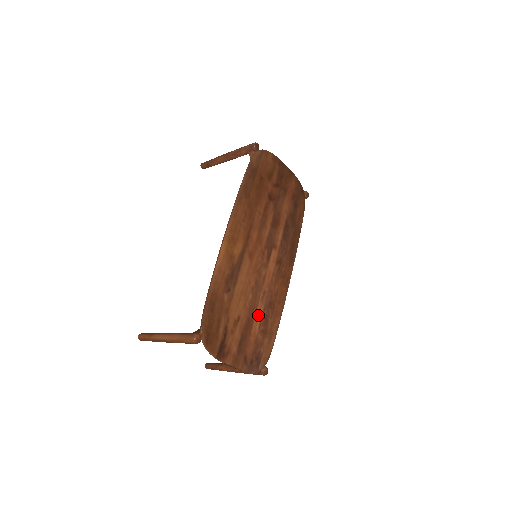
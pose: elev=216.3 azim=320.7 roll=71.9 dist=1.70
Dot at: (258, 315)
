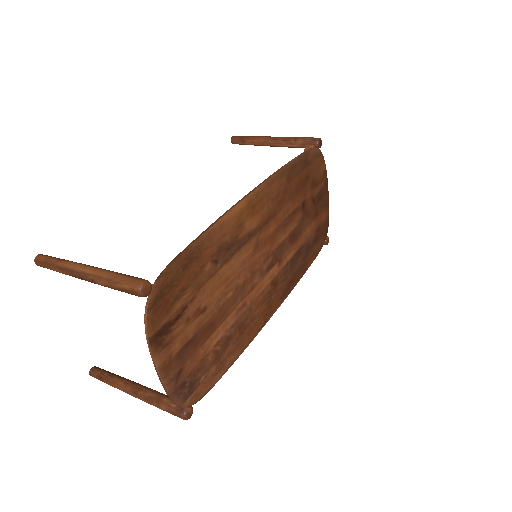
Dot at: (224, 327)
